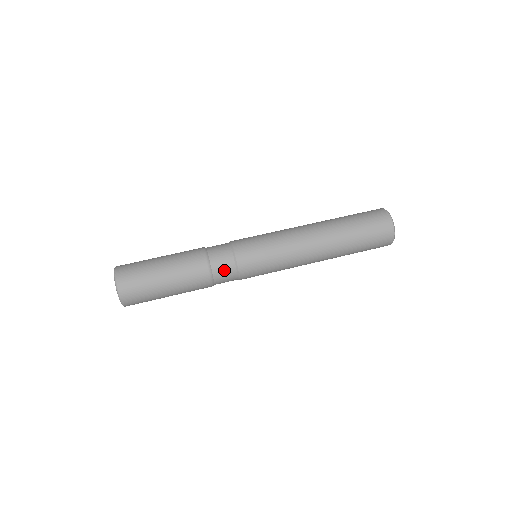
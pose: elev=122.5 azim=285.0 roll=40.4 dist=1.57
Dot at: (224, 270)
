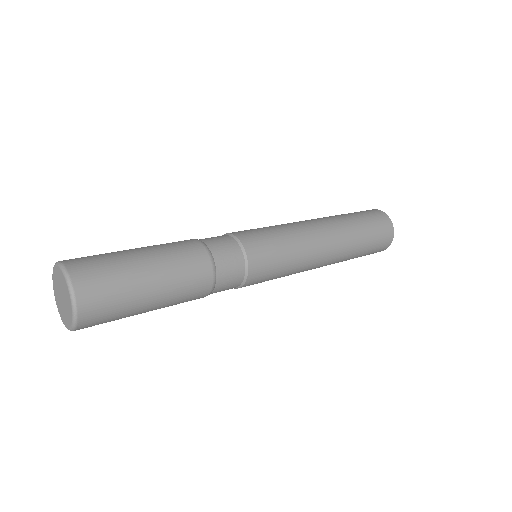
Dot at: (218, 240)
